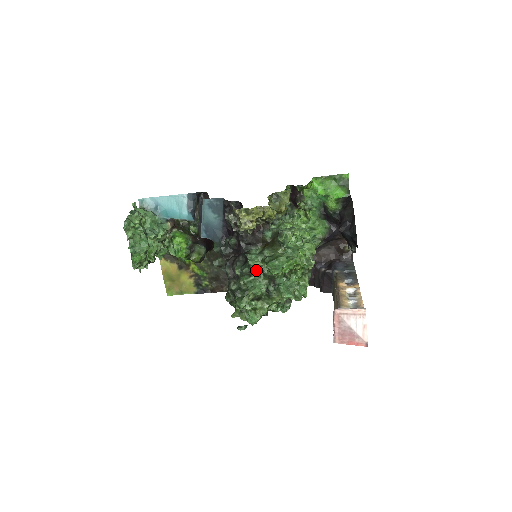
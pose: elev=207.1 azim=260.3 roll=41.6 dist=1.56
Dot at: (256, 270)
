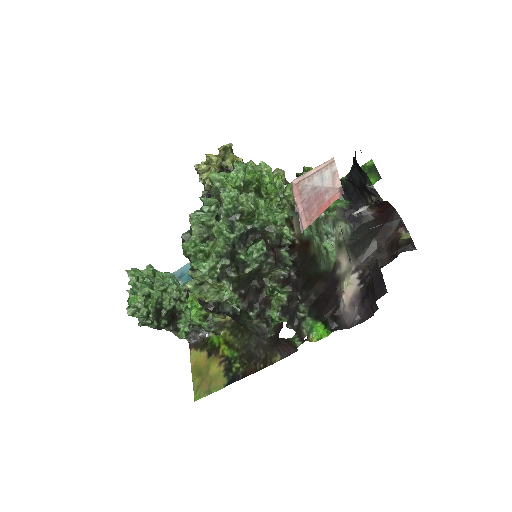
Dot at: (210, 207)
